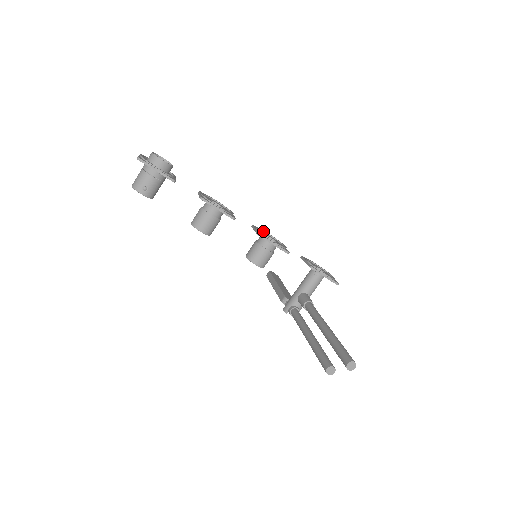
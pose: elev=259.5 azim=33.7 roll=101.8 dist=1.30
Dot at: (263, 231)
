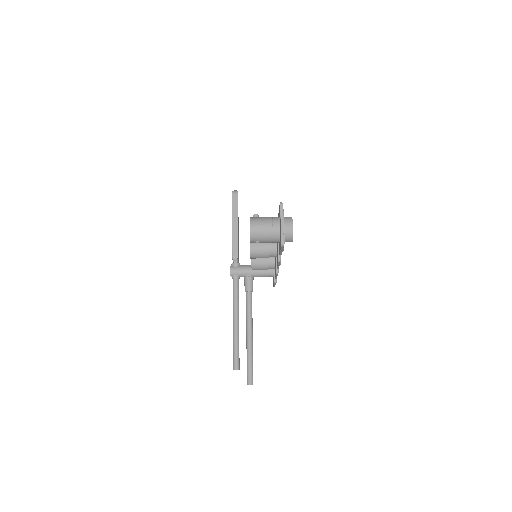
Dot at: occluded
